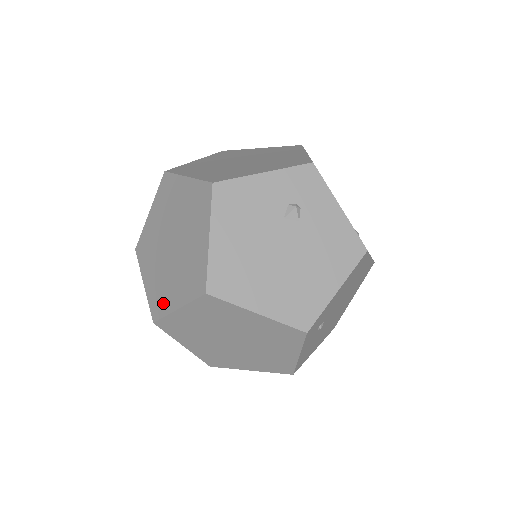
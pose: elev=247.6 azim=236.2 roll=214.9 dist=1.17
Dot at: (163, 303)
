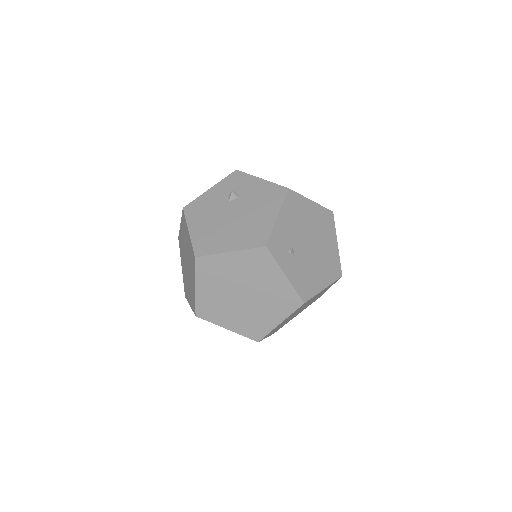
Dot at: (193, 297)
